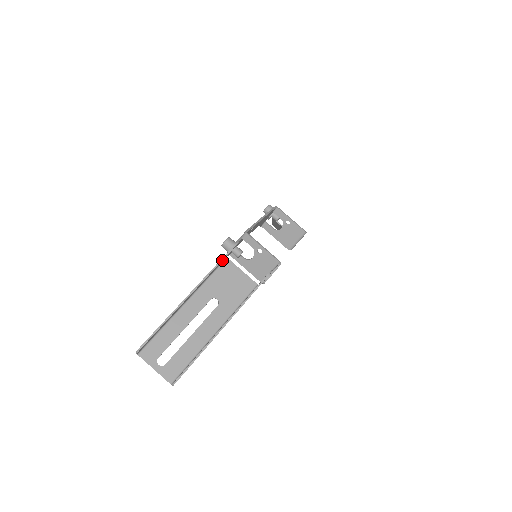
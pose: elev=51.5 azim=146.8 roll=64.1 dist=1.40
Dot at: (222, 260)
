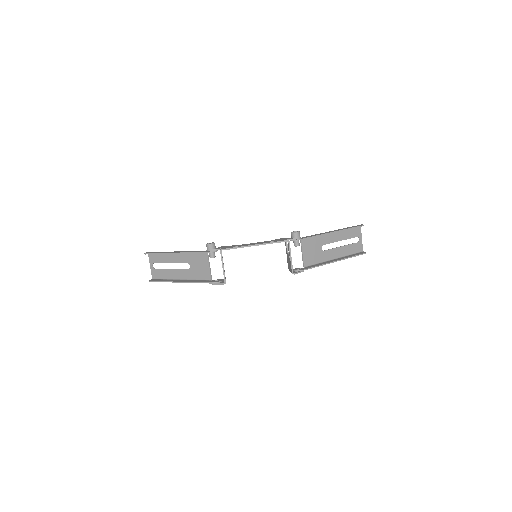
Dot at: occluded
